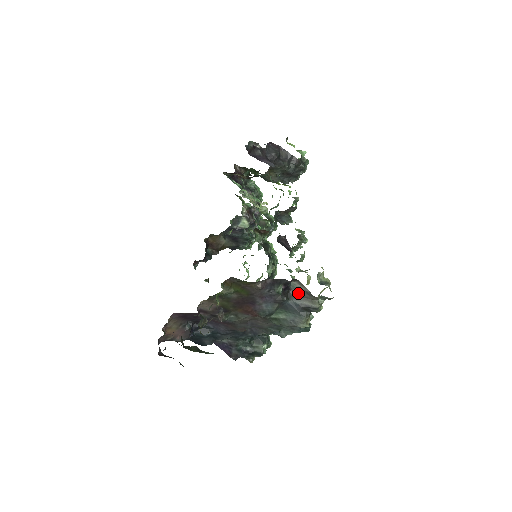
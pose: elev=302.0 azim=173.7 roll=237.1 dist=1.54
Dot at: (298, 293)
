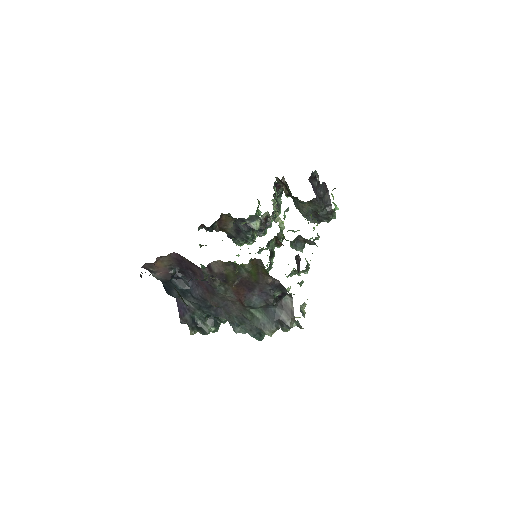
Dot at: (285, 307)
